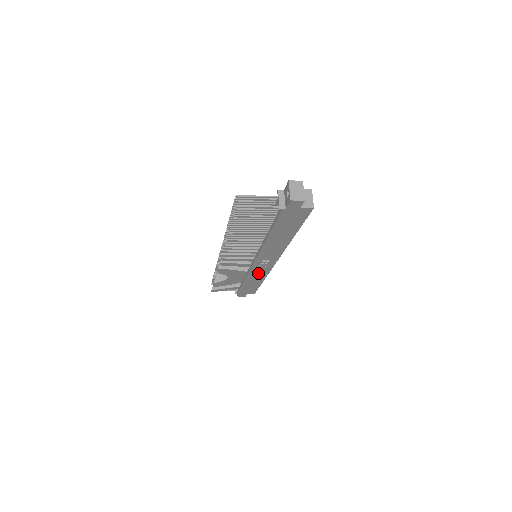
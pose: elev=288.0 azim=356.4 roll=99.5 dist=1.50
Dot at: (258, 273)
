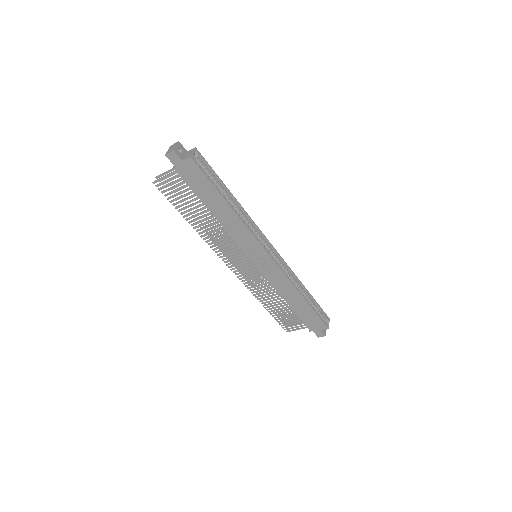
Dot at: (279, 281)
